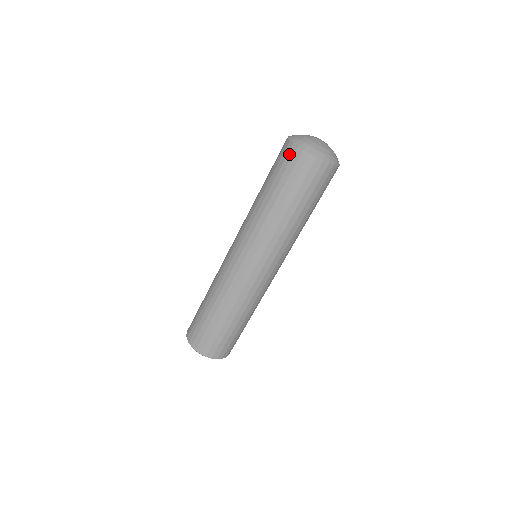
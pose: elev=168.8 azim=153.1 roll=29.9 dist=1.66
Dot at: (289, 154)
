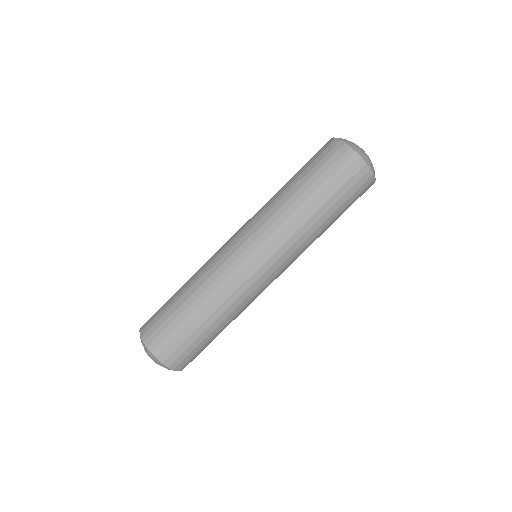
Dot at: (343, 156)
